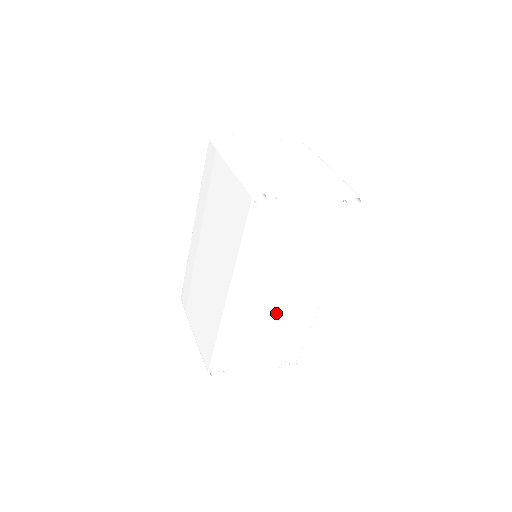
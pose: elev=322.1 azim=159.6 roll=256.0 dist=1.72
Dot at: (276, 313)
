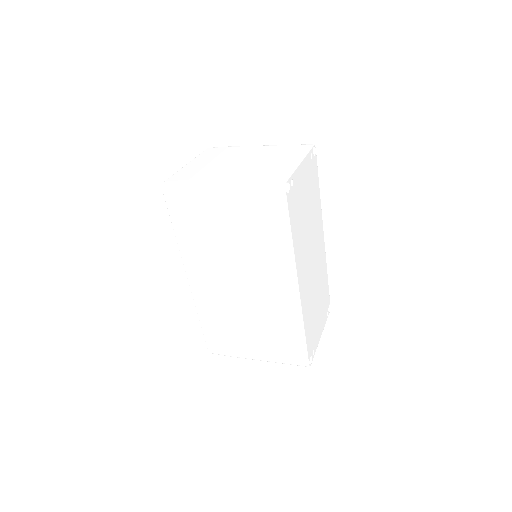
Dot at: (315, 276)
